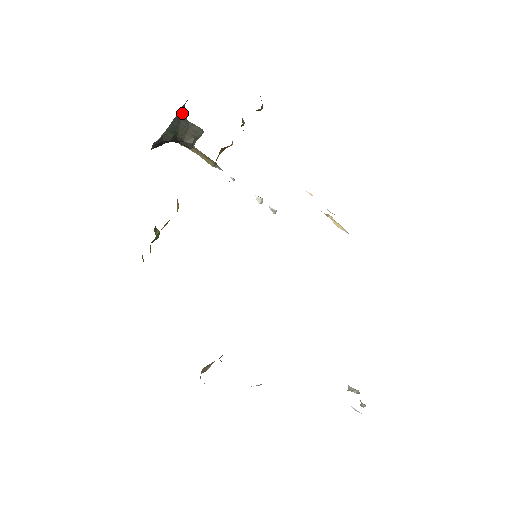
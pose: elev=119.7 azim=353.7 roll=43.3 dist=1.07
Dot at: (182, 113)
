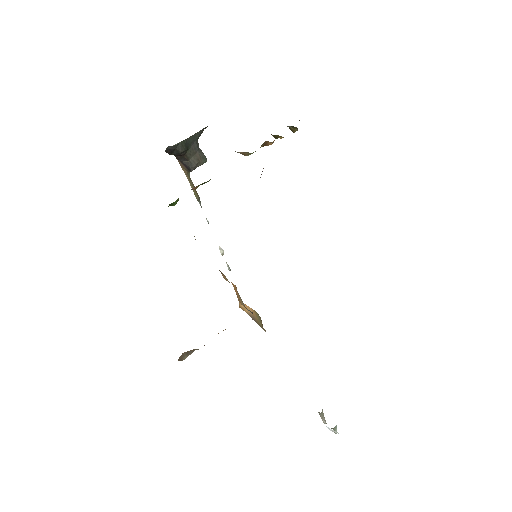
Dot at: (199, 135)
